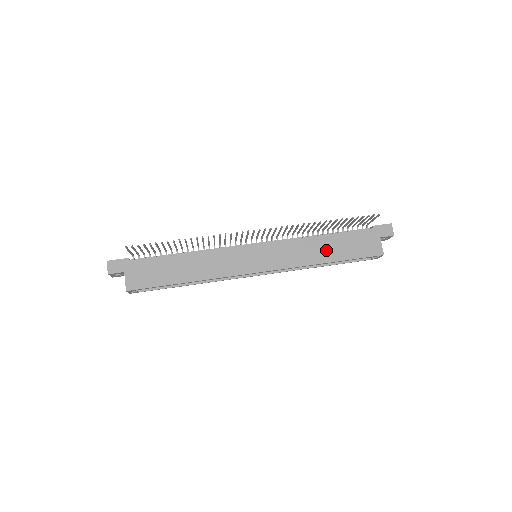
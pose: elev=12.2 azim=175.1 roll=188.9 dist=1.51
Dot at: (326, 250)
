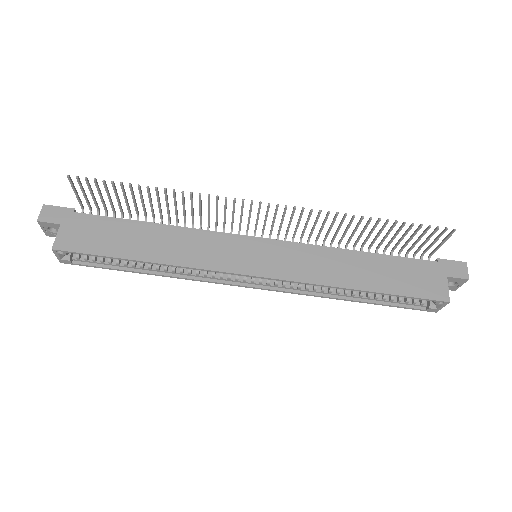
Dot at: (362, 272)
